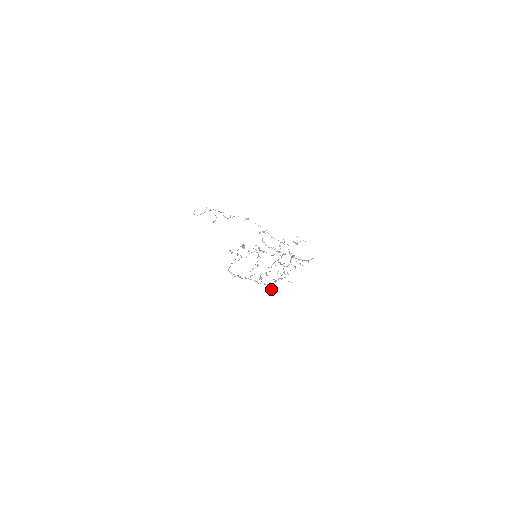
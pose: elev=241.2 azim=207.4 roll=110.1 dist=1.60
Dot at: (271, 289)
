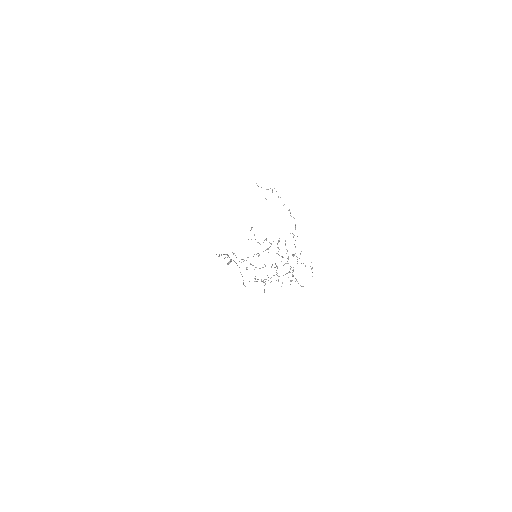
Dot at: occluded
